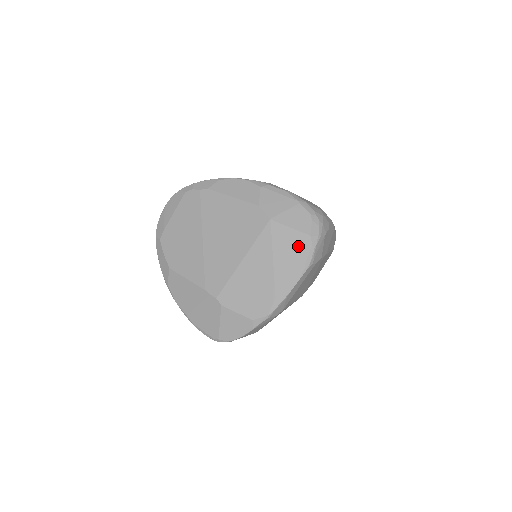
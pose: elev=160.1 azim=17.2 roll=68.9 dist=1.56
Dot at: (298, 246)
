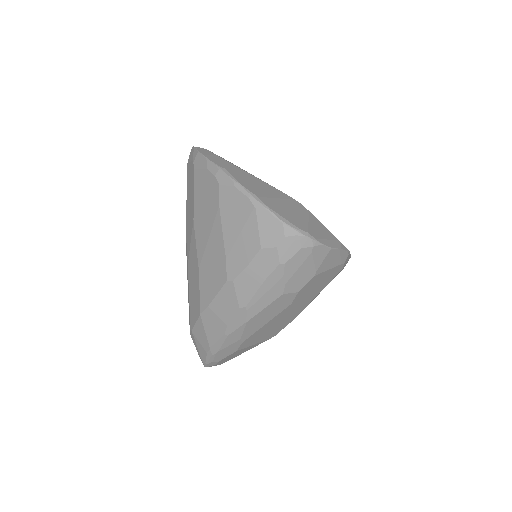
Dot at: occluded
